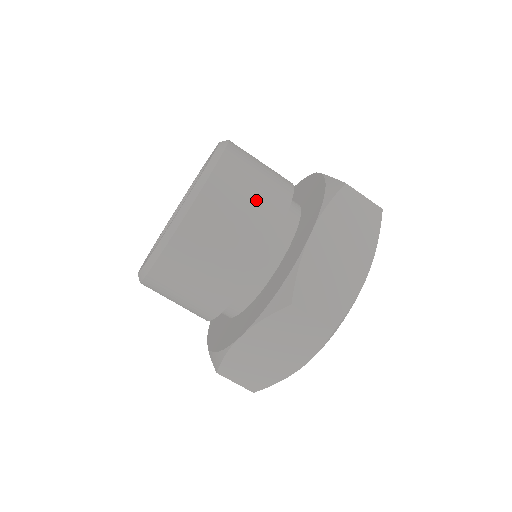
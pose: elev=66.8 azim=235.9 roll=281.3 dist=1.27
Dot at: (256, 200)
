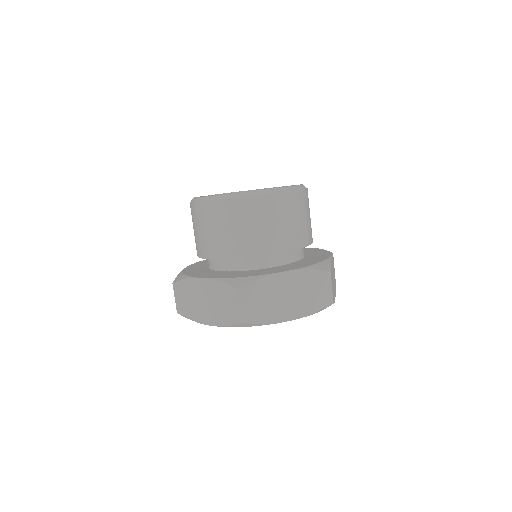
Dot at: (281, 229)
